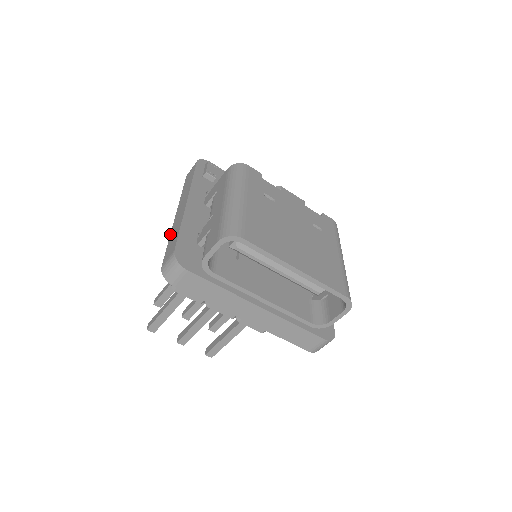
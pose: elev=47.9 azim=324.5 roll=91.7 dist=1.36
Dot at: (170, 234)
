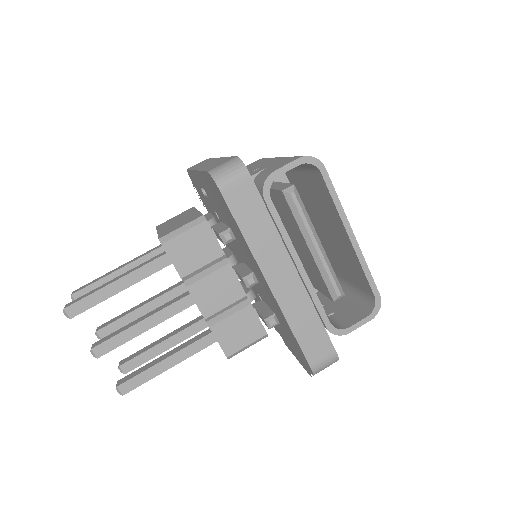
Dot at: (199, 170)
